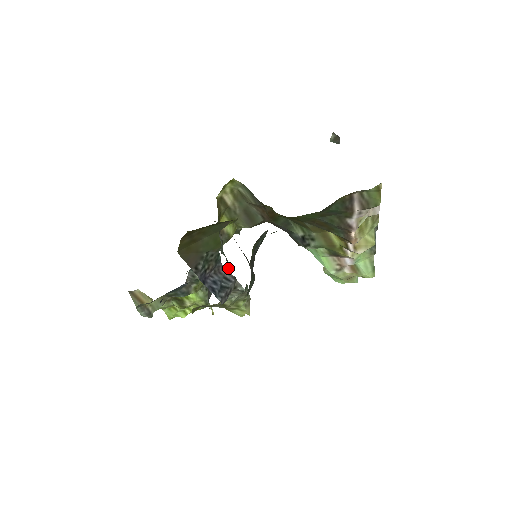
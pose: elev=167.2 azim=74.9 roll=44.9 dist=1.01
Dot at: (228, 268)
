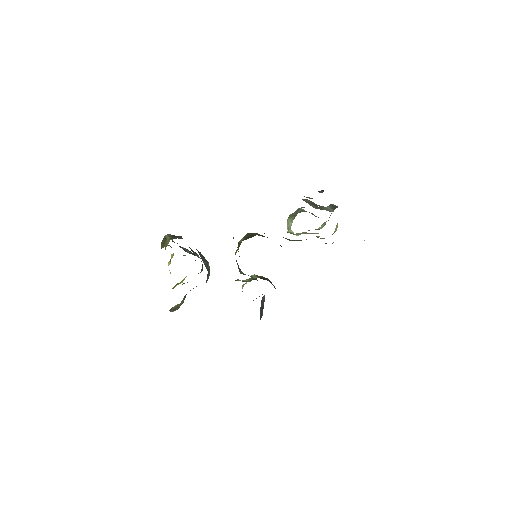
Dot at: occluded
